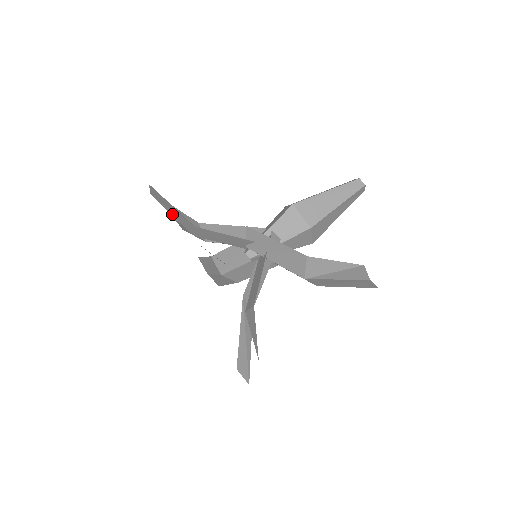
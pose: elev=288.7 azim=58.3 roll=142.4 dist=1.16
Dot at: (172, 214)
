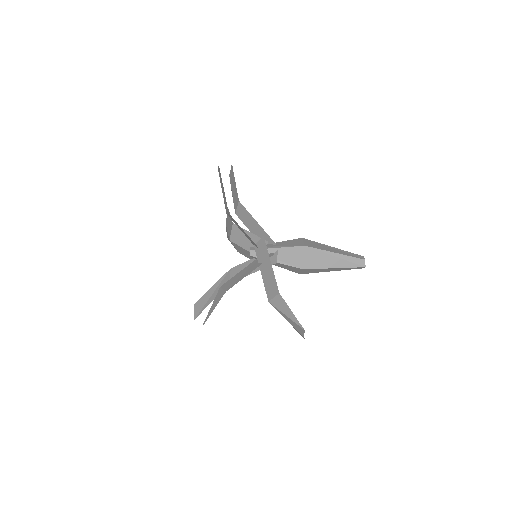
Dot at: (222, 190)
